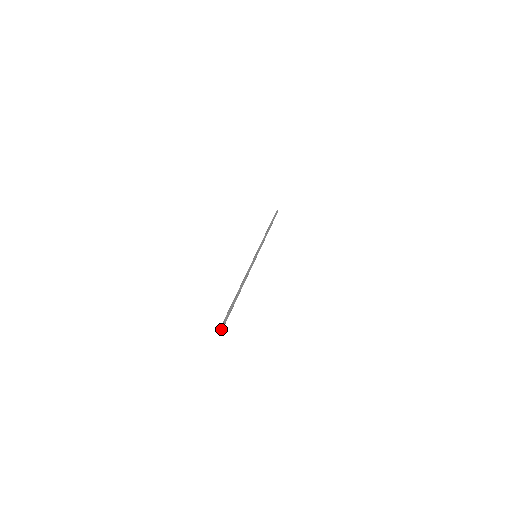
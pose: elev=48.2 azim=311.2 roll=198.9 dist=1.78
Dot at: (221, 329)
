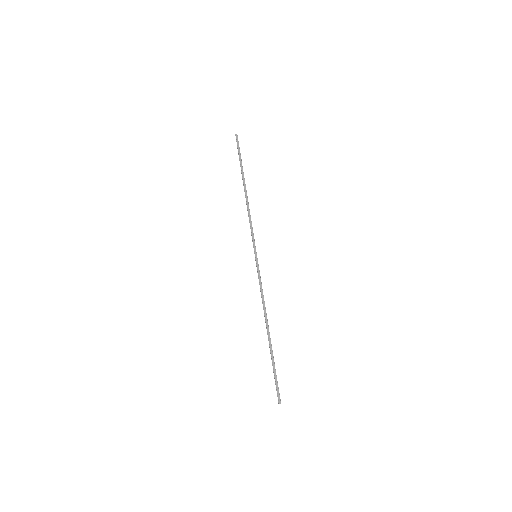
Dot at: occluded
